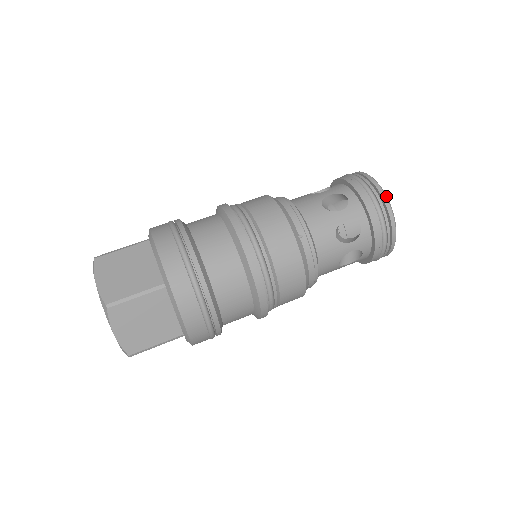
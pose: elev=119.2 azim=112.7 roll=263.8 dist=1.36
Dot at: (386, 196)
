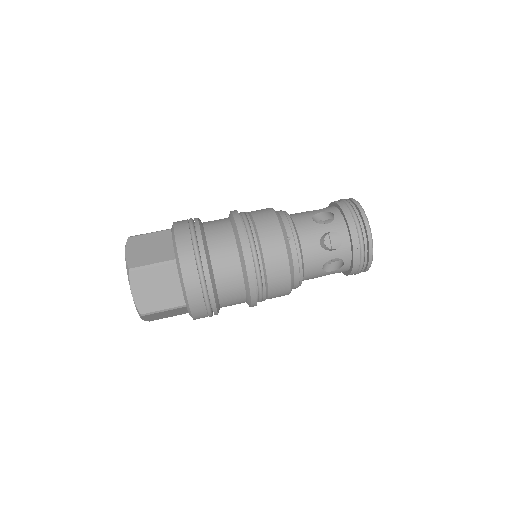
Dot at: (366, 216)
